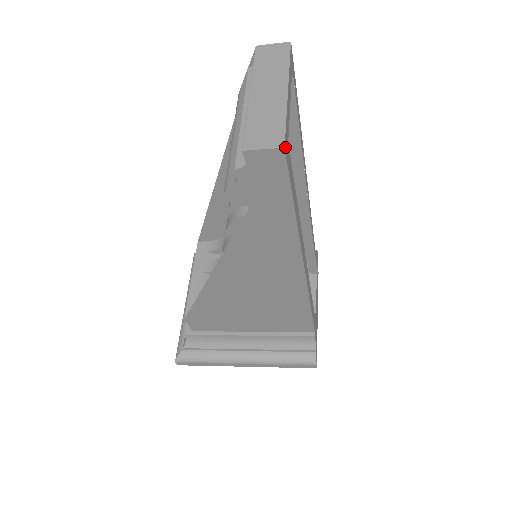
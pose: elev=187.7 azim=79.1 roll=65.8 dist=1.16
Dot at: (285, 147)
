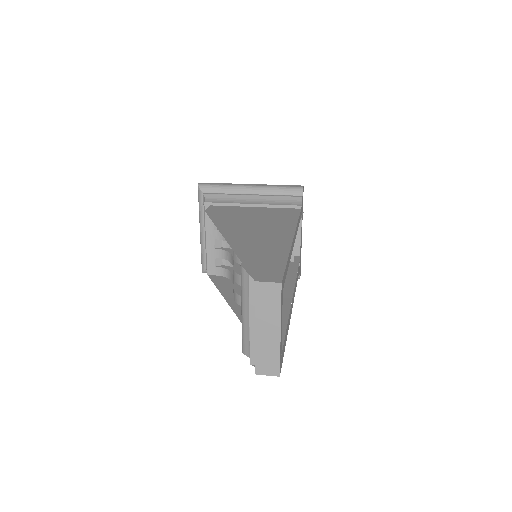
Dot at: (280, 372)
